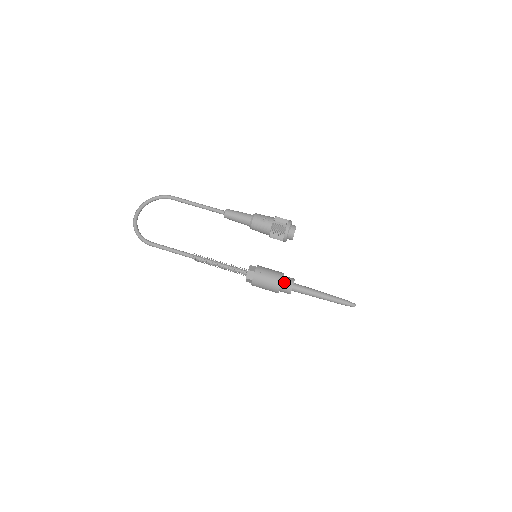
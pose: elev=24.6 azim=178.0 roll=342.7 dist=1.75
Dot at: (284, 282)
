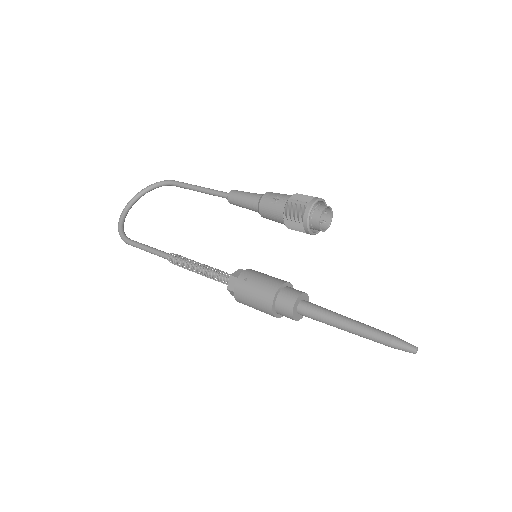
Dot at: (281, 296)
